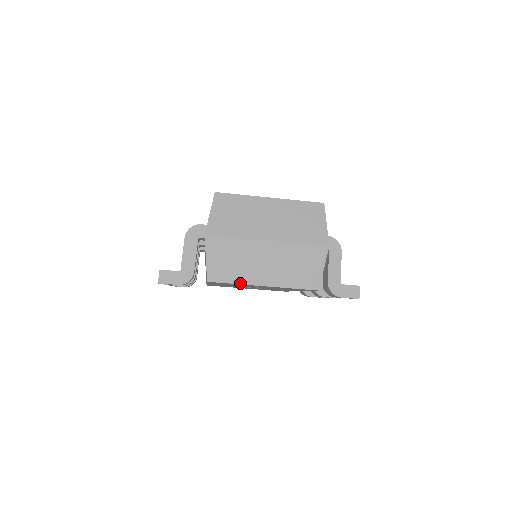
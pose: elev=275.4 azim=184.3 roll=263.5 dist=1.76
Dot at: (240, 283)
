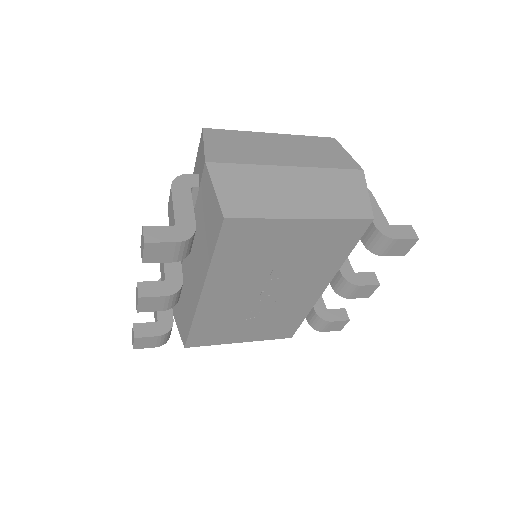
Dot at: (271, 217)
